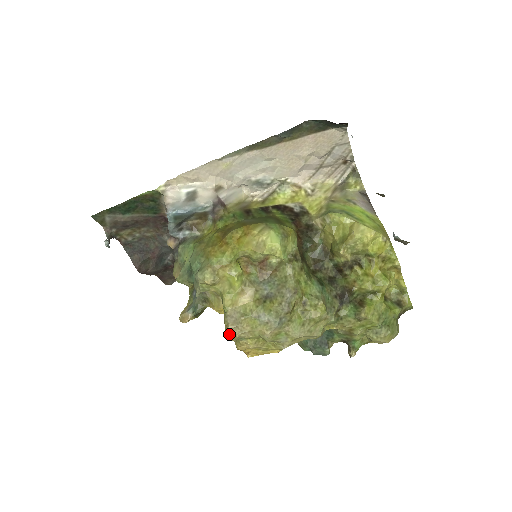
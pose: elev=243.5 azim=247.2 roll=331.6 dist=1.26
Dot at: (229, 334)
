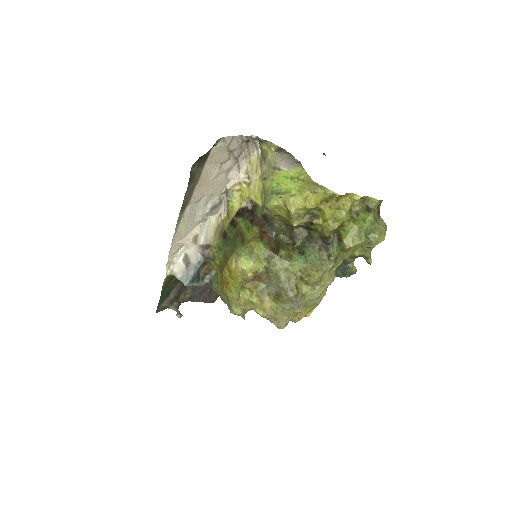
Dot at: (279, 327)
